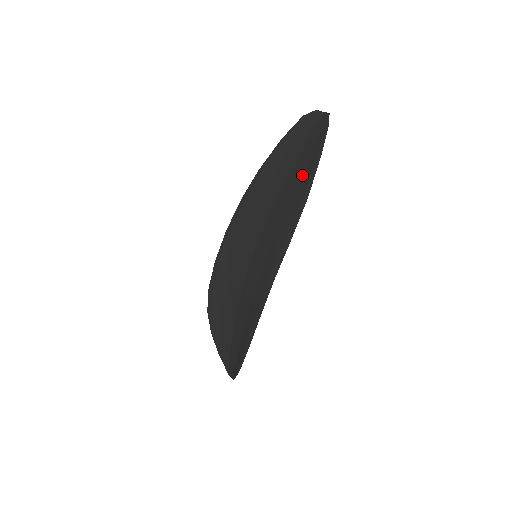
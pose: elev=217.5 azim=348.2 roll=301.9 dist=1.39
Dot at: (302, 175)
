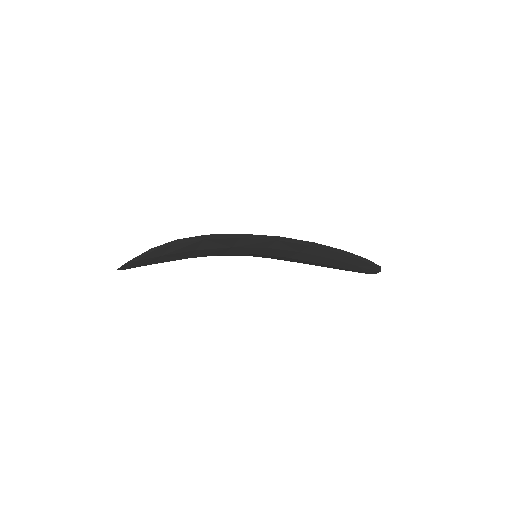
Dot at: occluded
